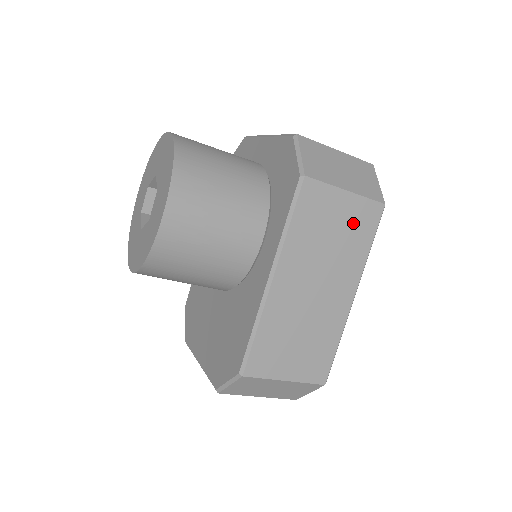
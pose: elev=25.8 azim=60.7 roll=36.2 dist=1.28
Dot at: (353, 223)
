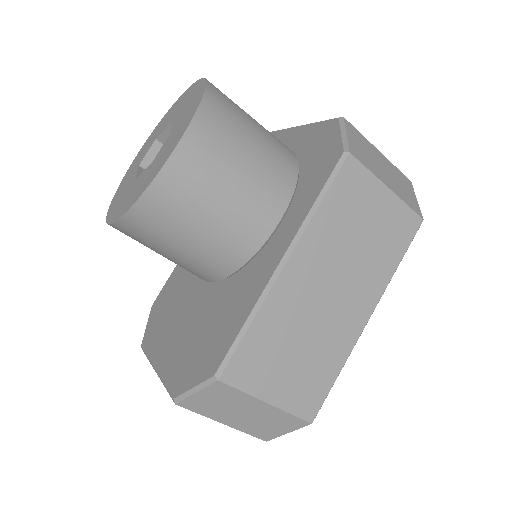
Dot at: (387, 228)
